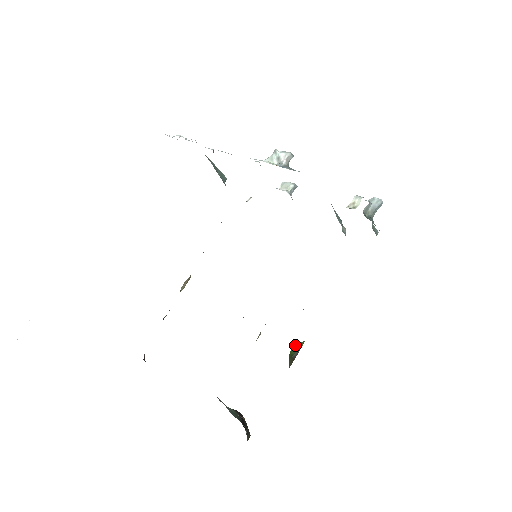
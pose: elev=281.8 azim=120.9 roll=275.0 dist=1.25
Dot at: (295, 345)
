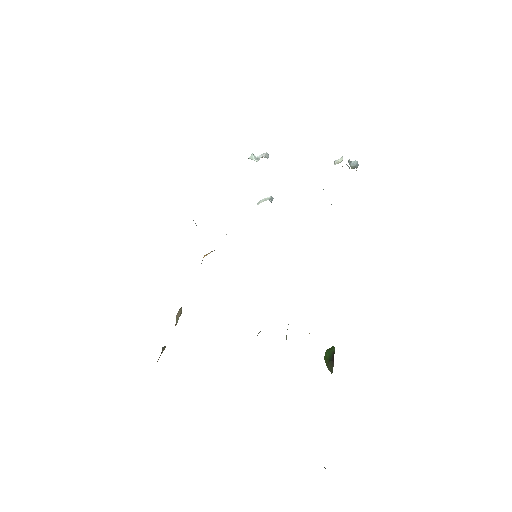
Dot at: (326, 351)
